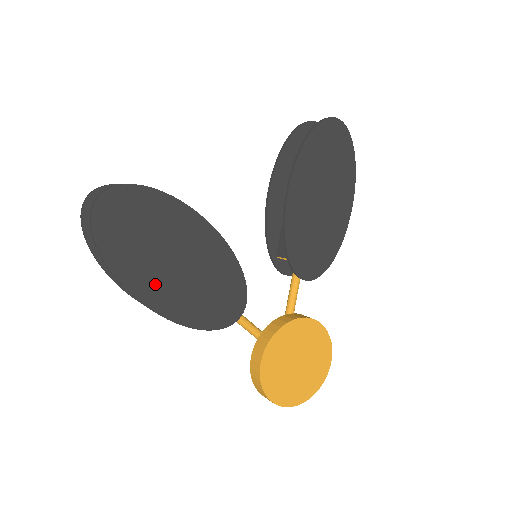
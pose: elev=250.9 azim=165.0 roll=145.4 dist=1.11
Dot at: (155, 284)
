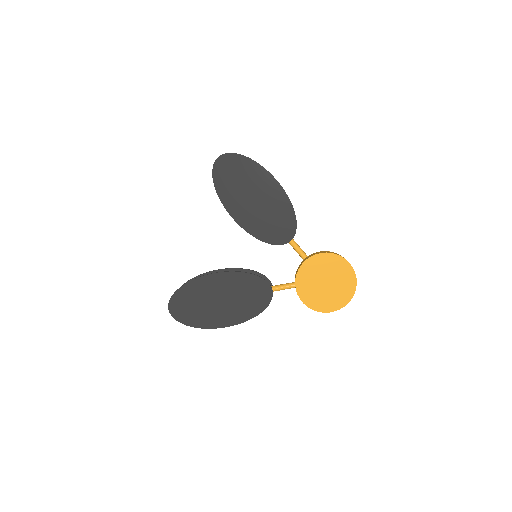
Dot at: (220, 317)
